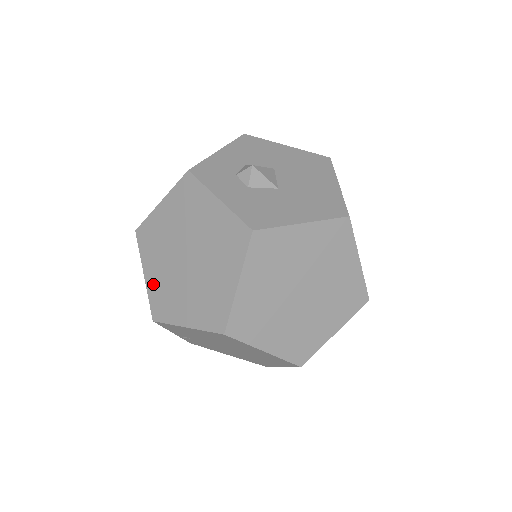
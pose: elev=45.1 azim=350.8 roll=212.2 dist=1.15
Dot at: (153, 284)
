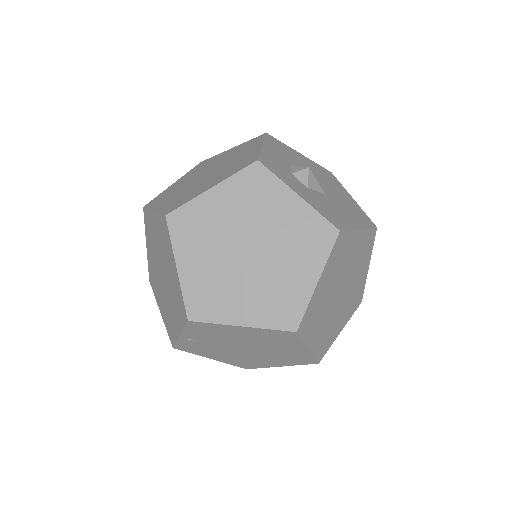
Dot at: (192, 278)
